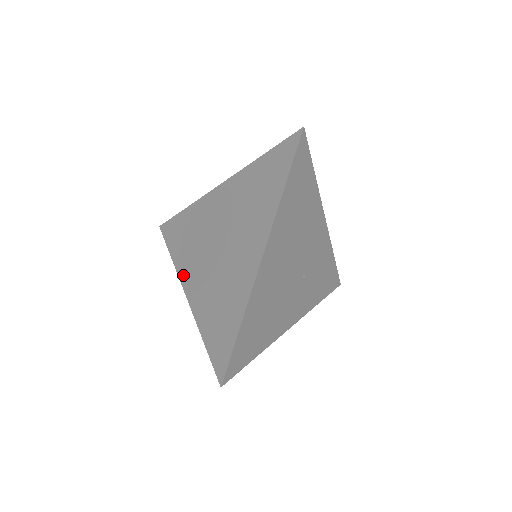
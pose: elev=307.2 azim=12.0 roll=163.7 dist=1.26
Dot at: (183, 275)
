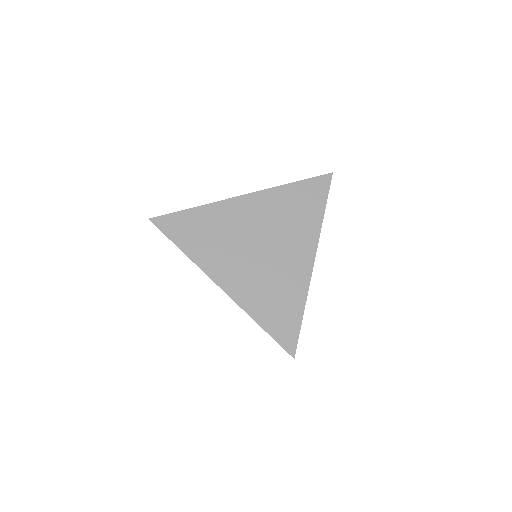
Dot at: (212, 271)
